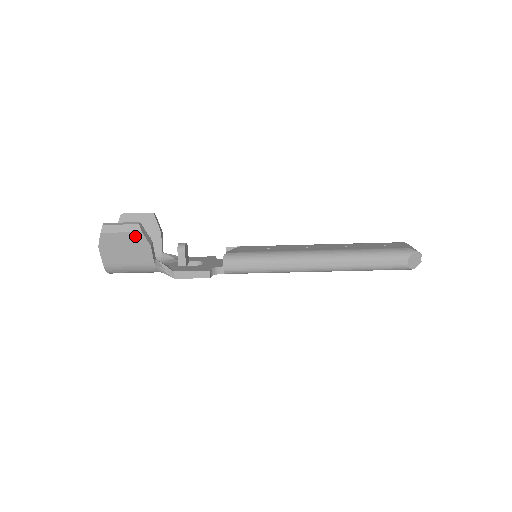
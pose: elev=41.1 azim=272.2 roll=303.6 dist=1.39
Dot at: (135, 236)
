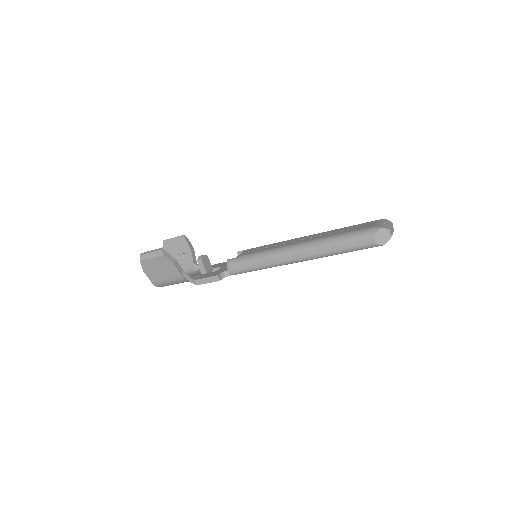
Dot at: (161, 259)
